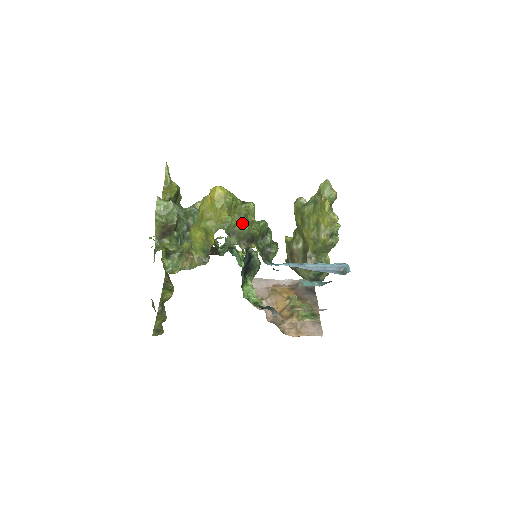
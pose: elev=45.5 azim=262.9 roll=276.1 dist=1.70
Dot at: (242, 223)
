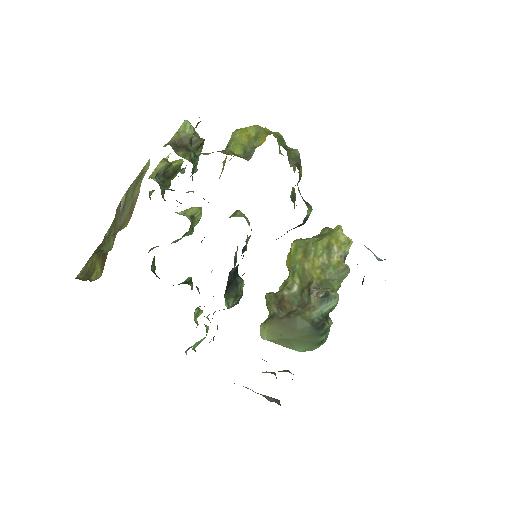
Dot at: occluded
